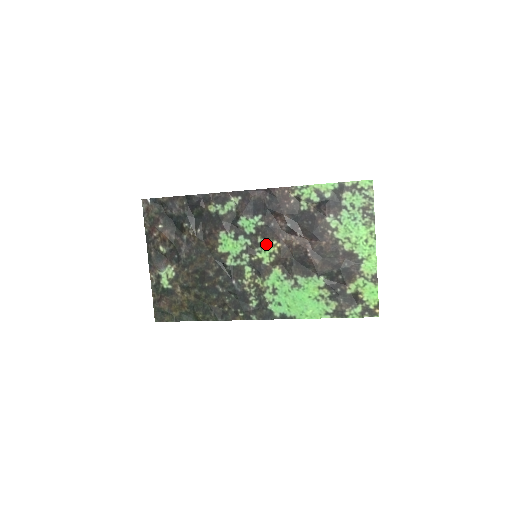
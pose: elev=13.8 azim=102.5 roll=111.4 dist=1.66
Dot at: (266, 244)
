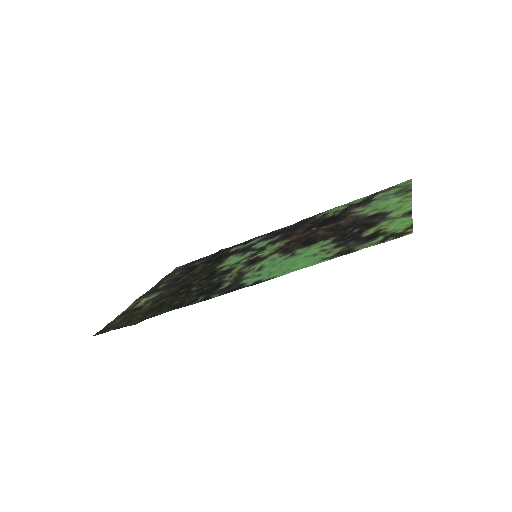
Dot at: (273, 246)
